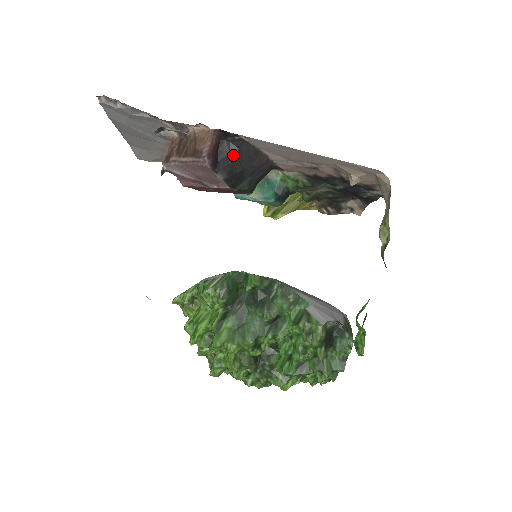
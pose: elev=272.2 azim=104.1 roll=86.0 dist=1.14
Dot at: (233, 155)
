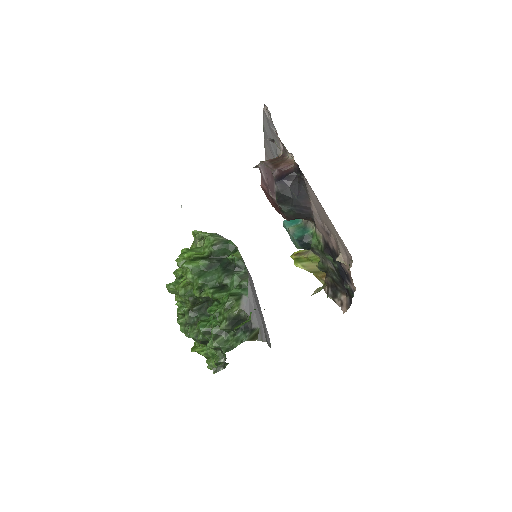
Dot at: (293, 184)
